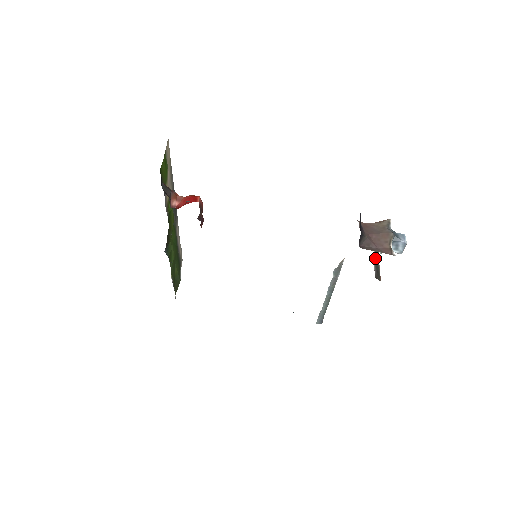
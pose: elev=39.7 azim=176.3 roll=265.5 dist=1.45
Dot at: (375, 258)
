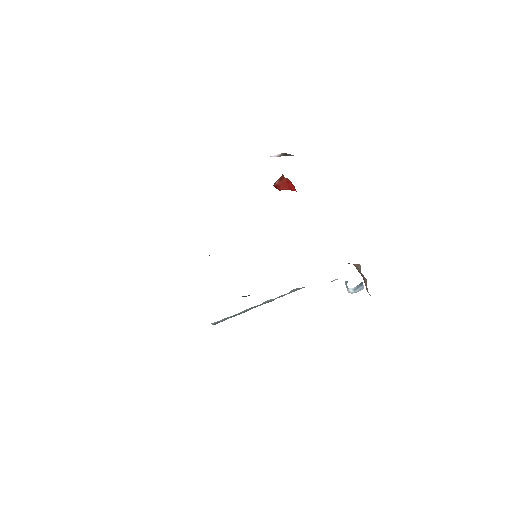
Dot at: occluded
